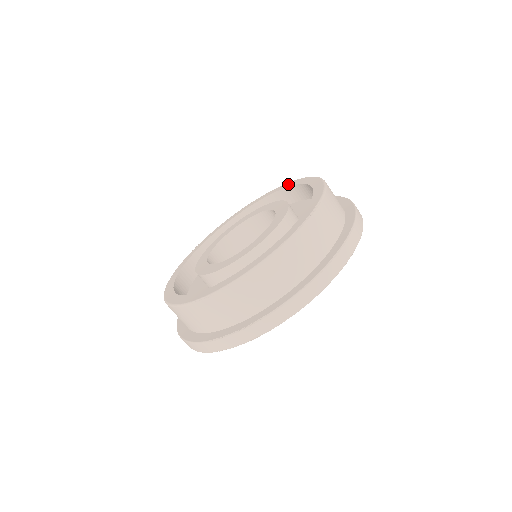
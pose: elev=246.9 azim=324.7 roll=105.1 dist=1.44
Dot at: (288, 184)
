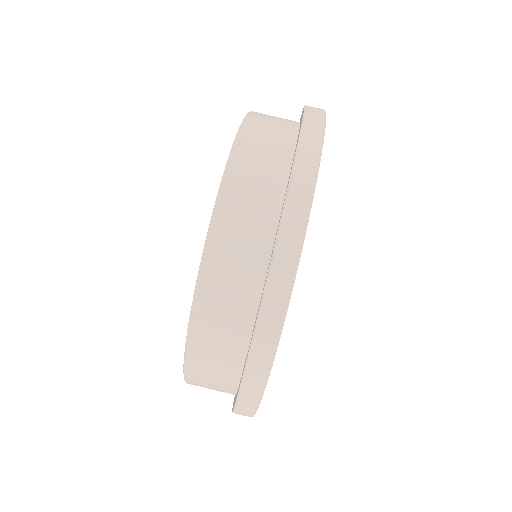
Dot at: occluded
